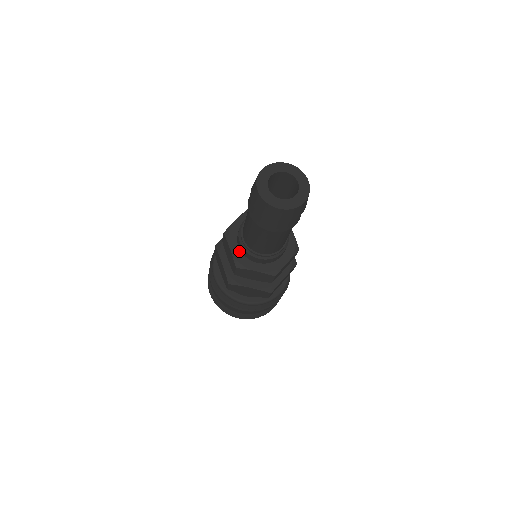
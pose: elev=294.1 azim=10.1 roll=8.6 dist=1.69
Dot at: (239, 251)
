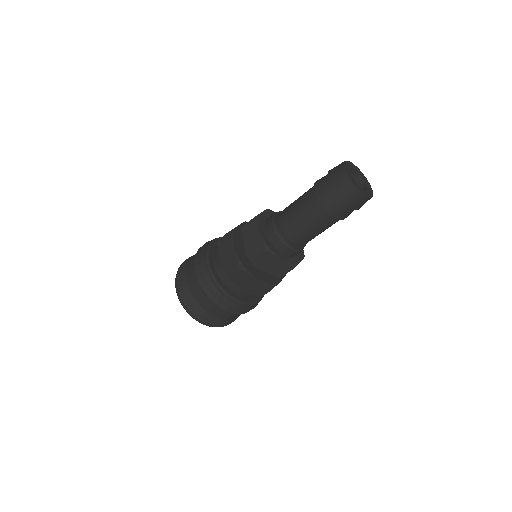
Dot at: (284, 256)
